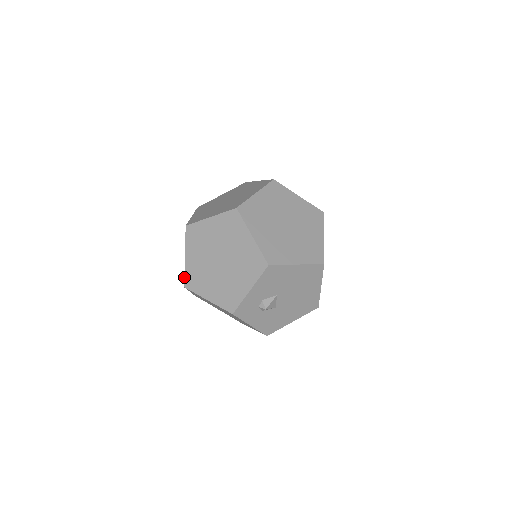
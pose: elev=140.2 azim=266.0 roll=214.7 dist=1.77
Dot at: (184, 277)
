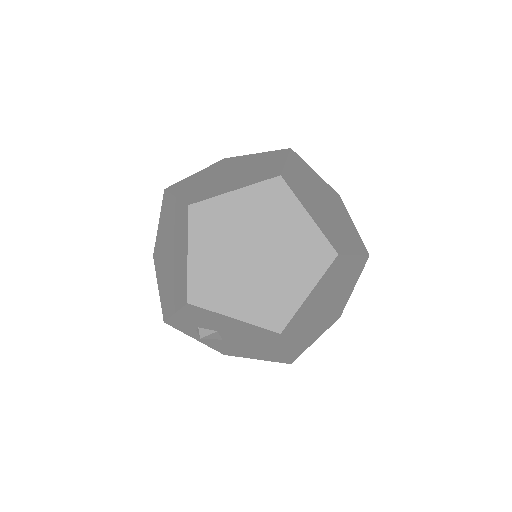
Dot at: occluded
